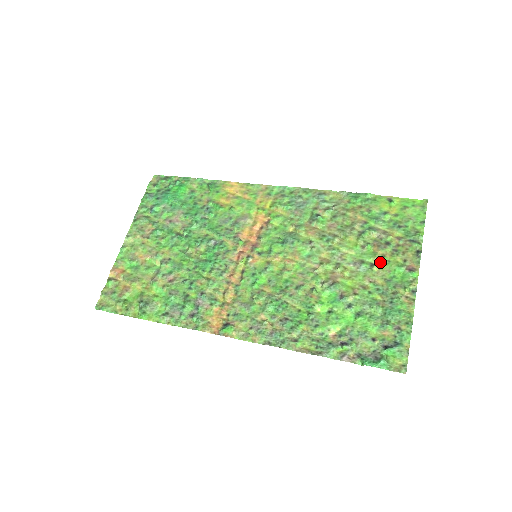
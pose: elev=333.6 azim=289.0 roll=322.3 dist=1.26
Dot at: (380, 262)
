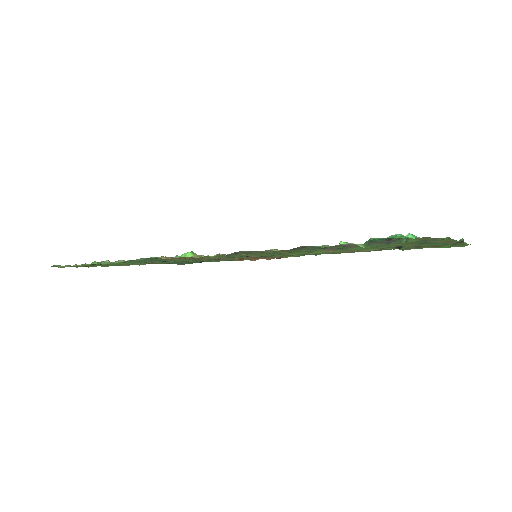
Dot at: (408, 246)
